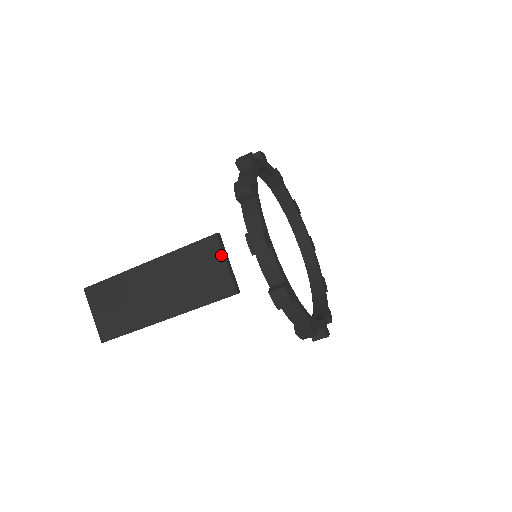
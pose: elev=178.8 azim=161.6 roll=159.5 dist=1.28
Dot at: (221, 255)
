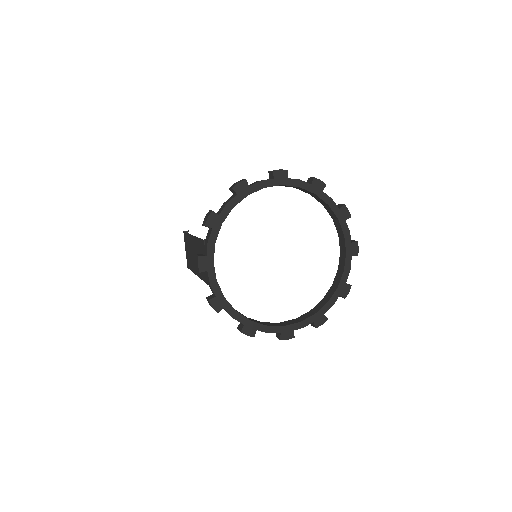
Dot at: occluded
